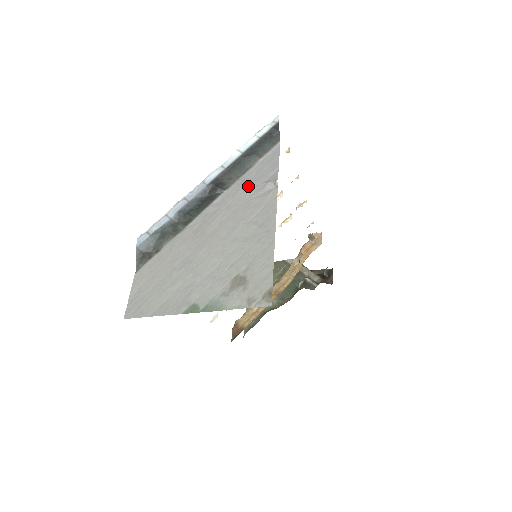
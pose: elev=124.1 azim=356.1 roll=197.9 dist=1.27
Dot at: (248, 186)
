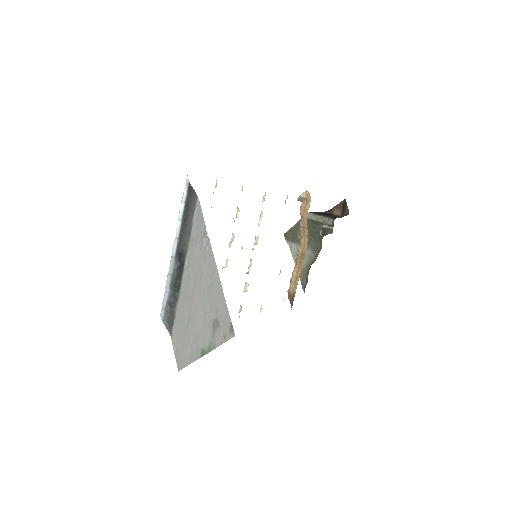
Dot at: (195, 245)
